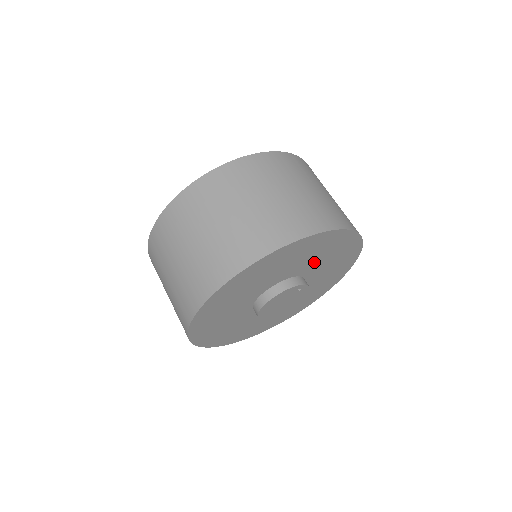
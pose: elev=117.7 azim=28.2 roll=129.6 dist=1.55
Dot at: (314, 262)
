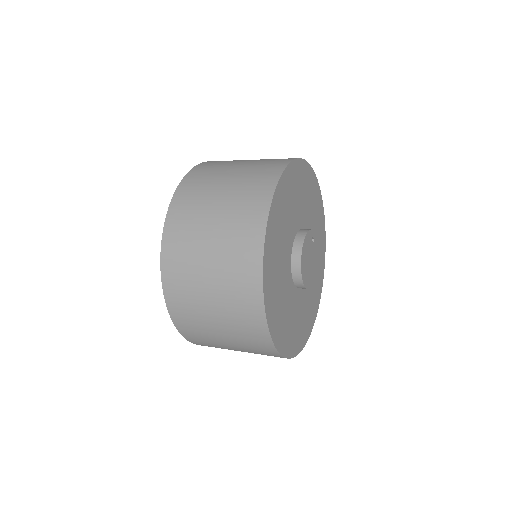
Dot at: (305, 209)
